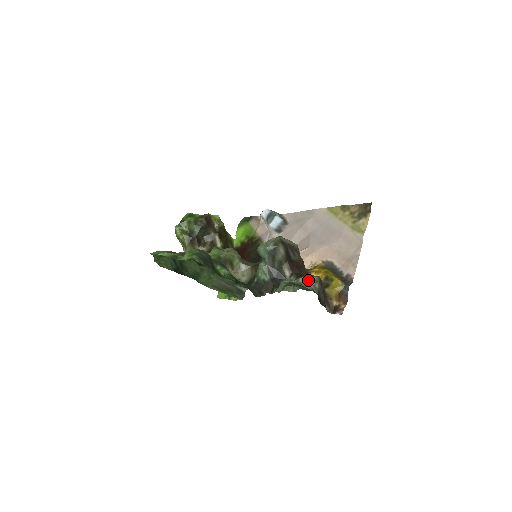
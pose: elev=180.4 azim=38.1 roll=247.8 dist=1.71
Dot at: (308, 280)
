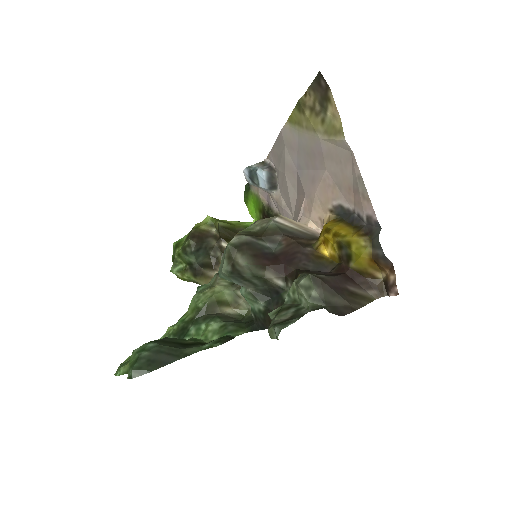
Dot at: (297, 292)
